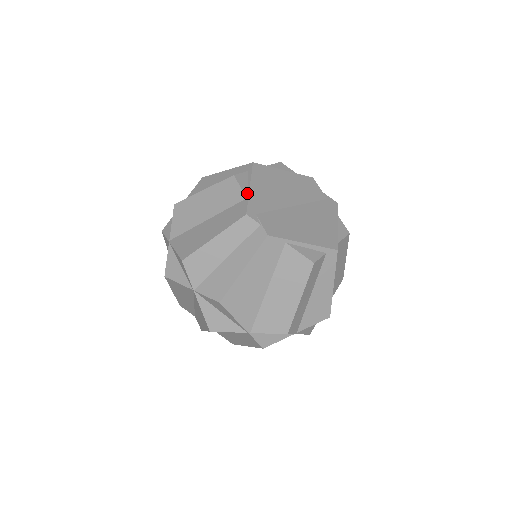
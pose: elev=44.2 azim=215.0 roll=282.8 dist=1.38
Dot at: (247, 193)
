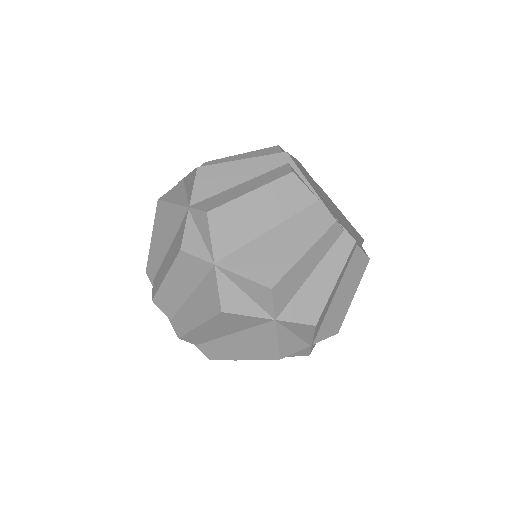
Dot at: (314, 193)
